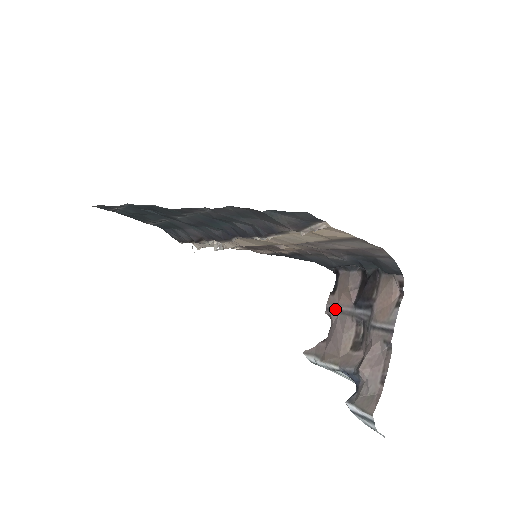
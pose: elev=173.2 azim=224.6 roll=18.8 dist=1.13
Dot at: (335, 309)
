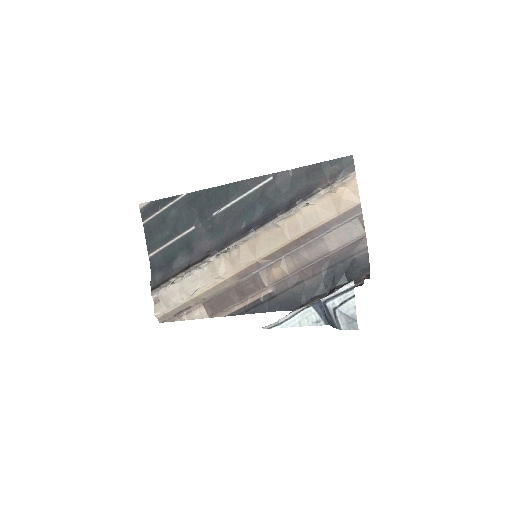
Dot at: occluded
